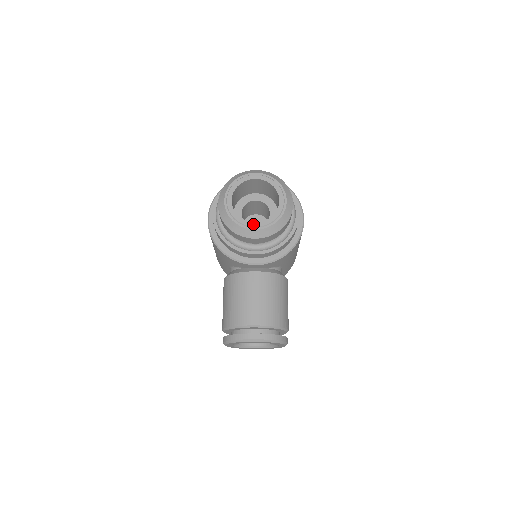
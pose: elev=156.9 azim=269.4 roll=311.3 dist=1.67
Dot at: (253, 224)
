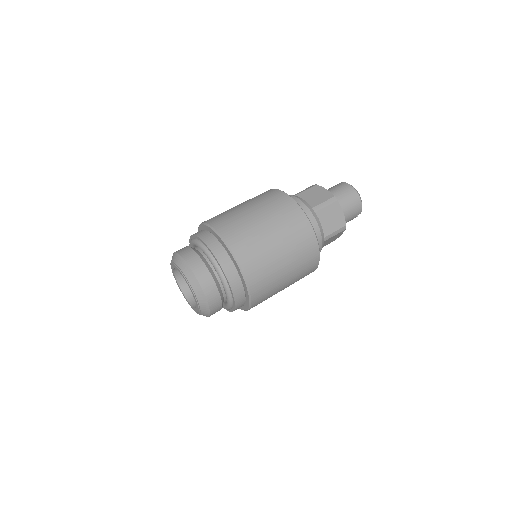
Dot at: occluded
